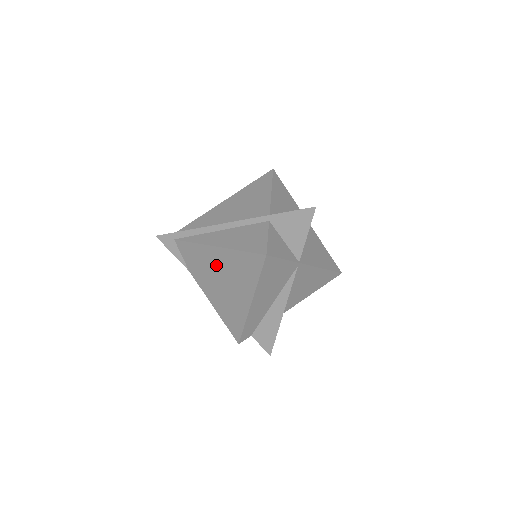
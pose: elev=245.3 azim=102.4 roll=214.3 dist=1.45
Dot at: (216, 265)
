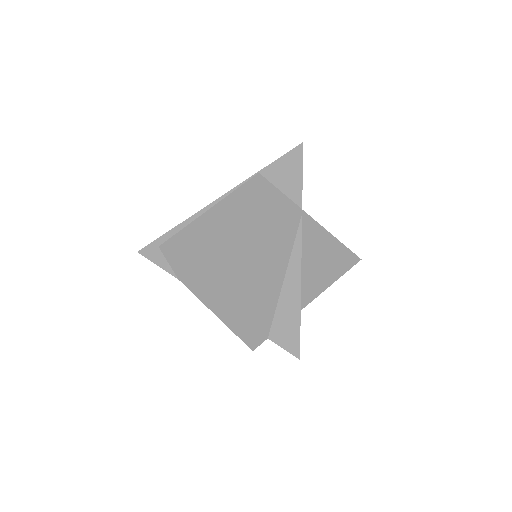
Dot at: (207, 240)
